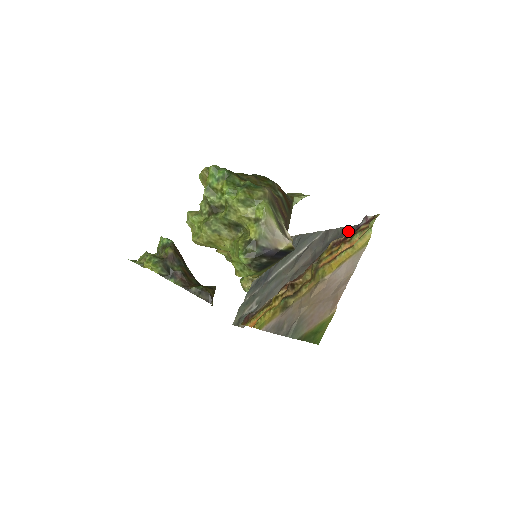
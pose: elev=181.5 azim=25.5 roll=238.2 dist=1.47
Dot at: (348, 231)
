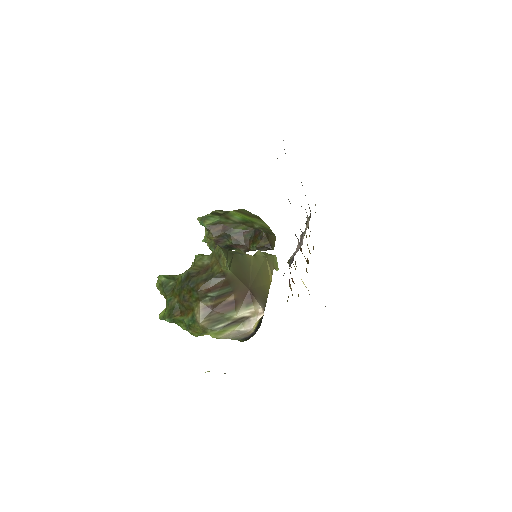
Dot at: occluded
